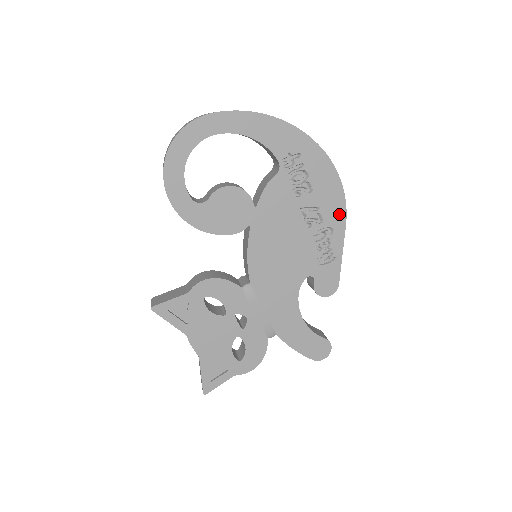
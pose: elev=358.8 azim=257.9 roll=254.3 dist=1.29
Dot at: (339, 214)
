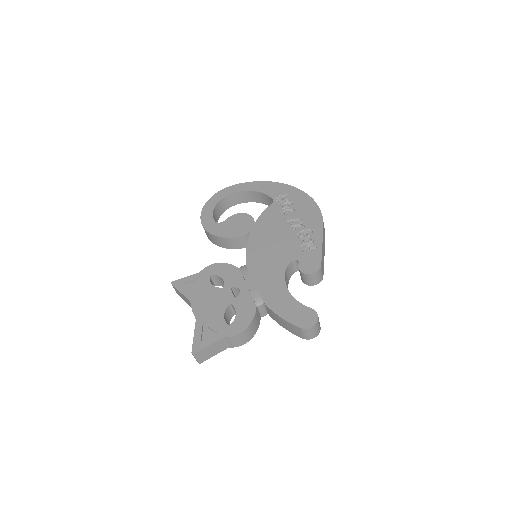
Dot at: (317, 221)
